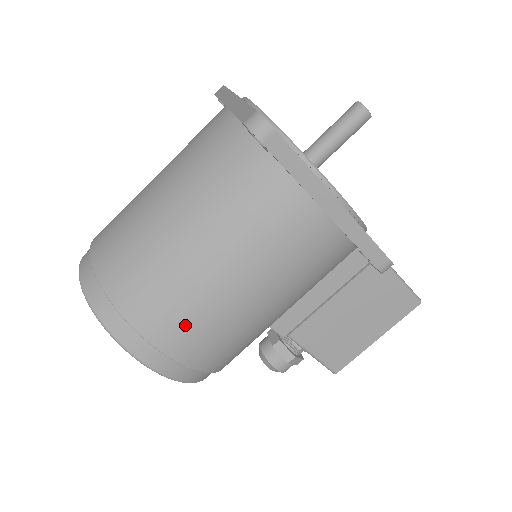
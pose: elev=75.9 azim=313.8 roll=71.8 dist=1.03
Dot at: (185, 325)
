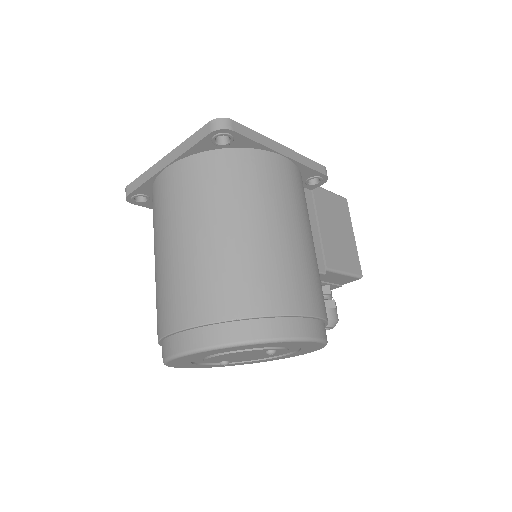
Dot at: (297, 283)
